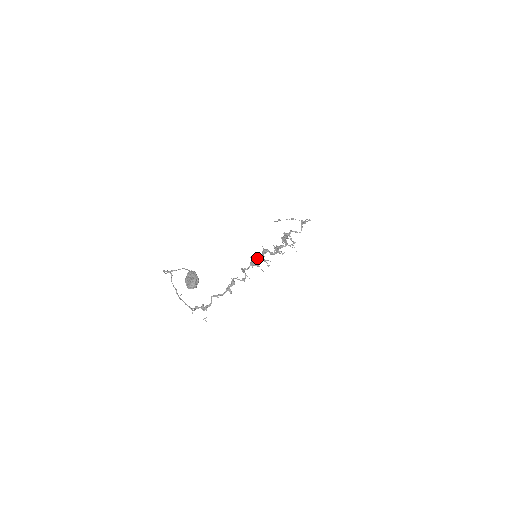
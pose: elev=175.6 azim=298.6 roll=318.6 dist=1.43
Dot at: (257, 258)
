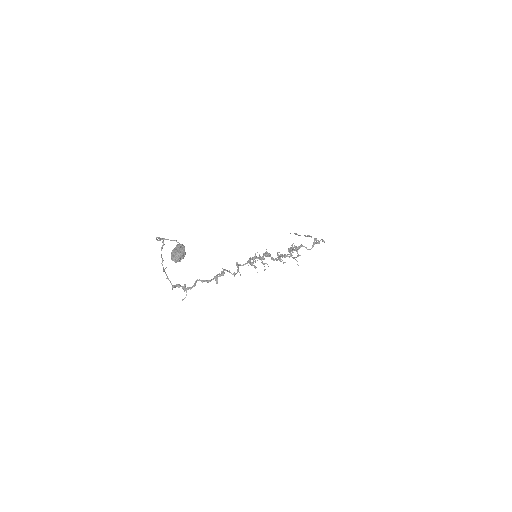
Dot at: (256, 258)
